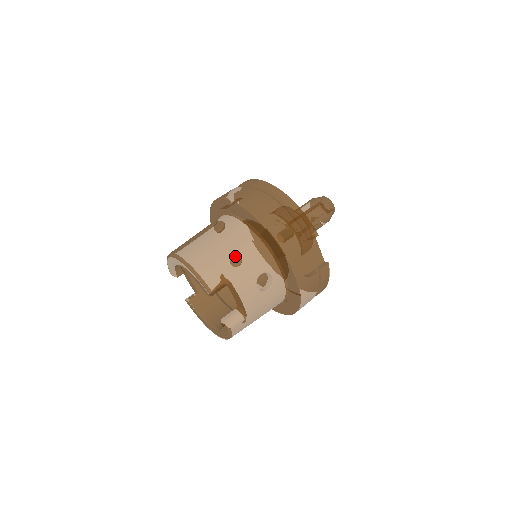
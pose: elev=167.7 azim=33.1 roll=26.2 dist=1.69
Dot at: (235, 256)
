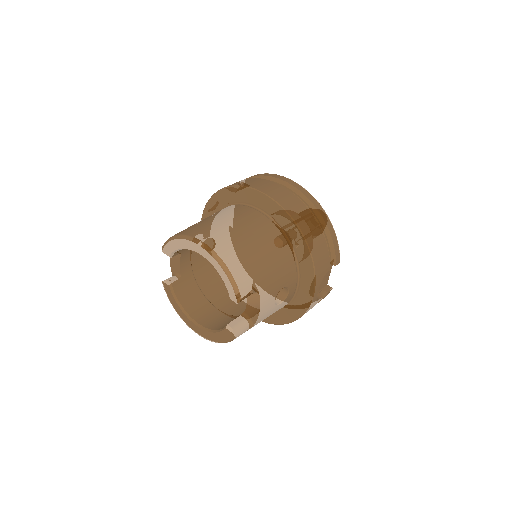
Dot at: (268, 264)
